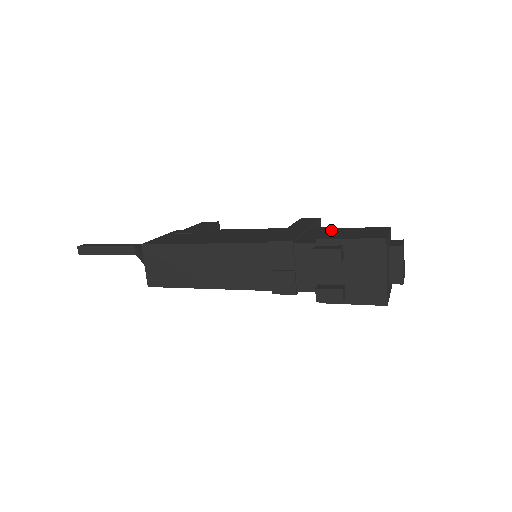
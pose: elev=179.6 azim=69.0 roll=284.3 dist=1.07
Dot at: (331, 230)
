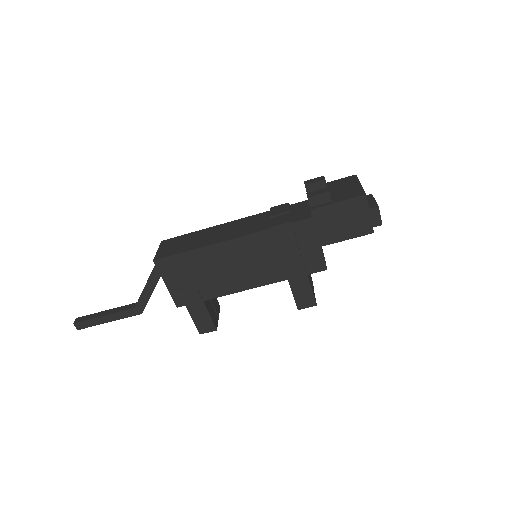
Dot at: occluded
